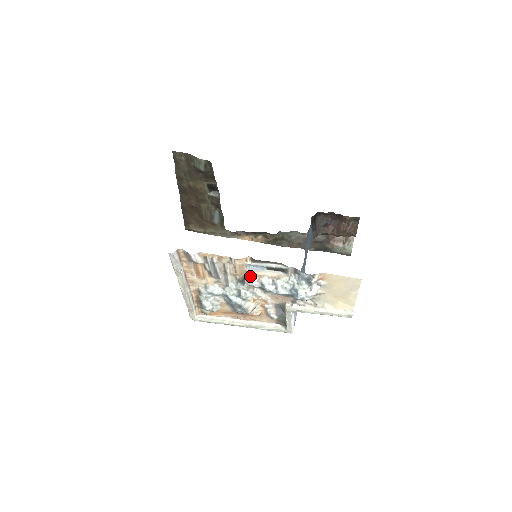
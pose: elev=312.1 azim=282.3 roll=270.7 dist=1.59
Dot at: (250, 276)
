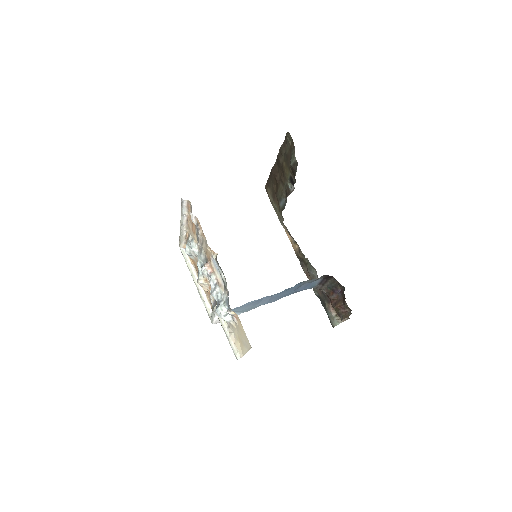
Dot at: (210, 265)
